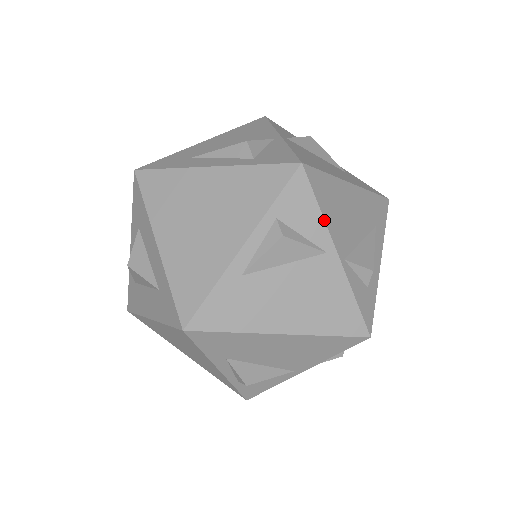
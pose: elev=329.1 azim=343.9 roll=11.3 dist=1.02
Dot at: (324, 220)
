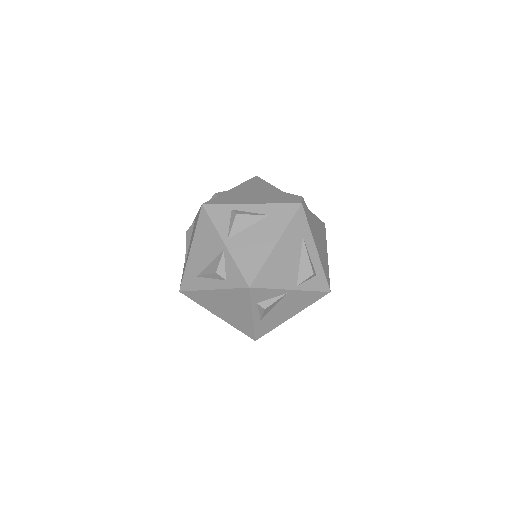
Dot at: (276, 289)
